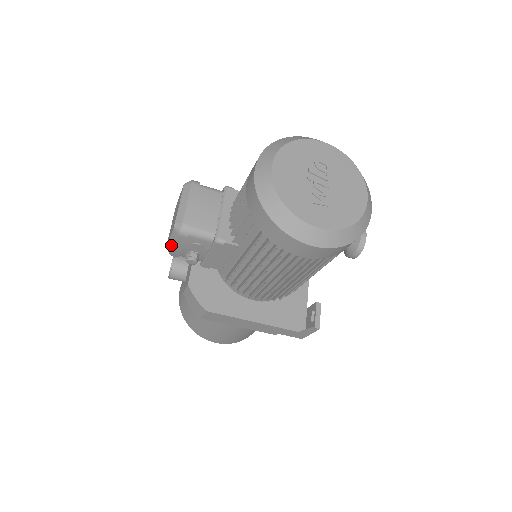
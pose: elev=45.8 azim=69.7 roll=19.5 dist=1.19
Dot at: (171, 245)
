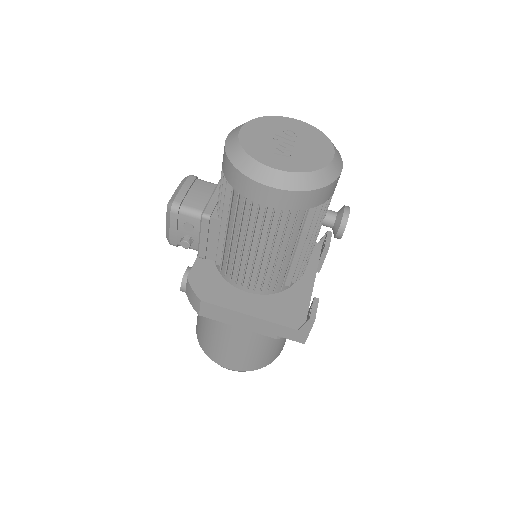
Dot at: (168, 229)
